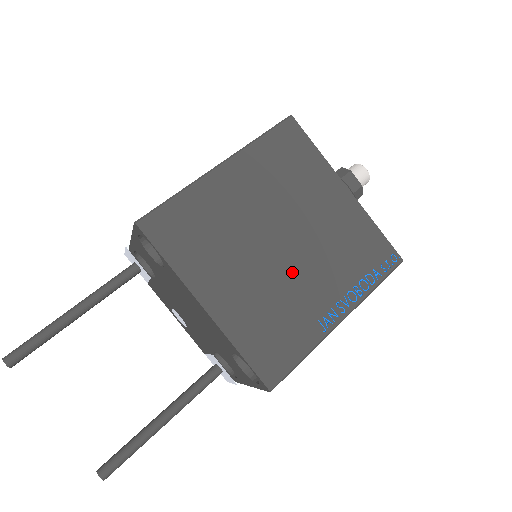
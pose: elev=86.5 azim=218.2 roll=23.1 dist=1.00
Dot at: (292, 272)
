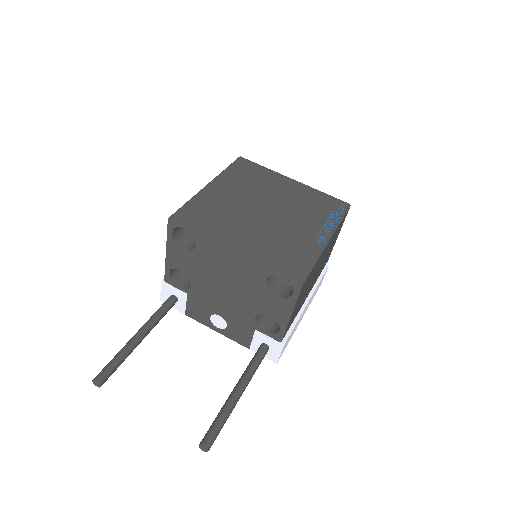
Dot at: (281, 222)
